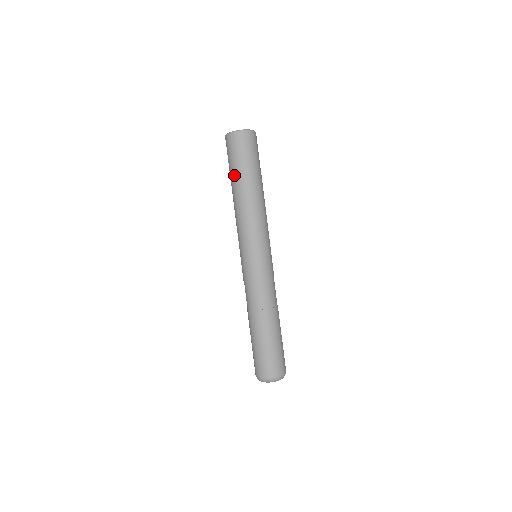
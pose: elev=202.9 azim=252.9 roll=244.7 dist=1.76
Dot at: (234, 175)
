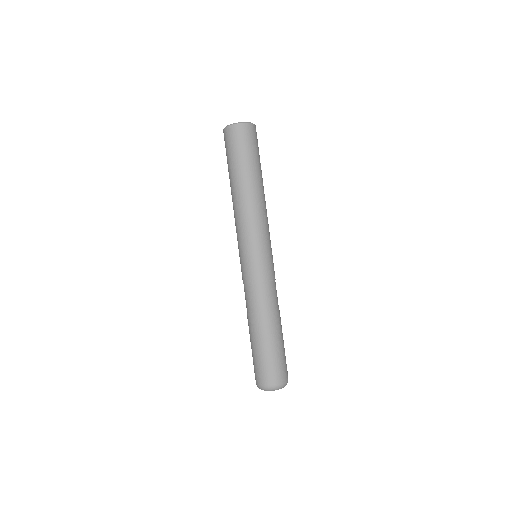
Dot at: (241, 168)
